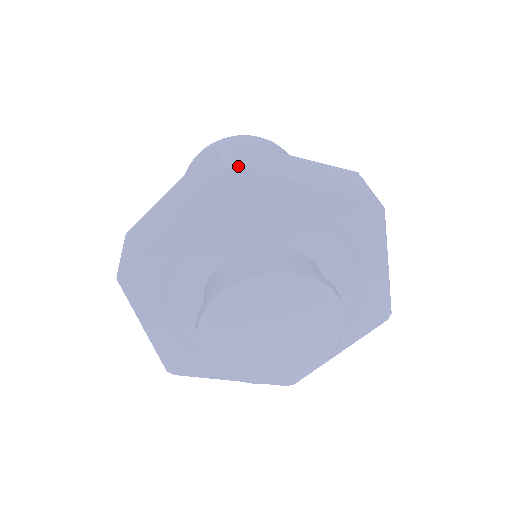
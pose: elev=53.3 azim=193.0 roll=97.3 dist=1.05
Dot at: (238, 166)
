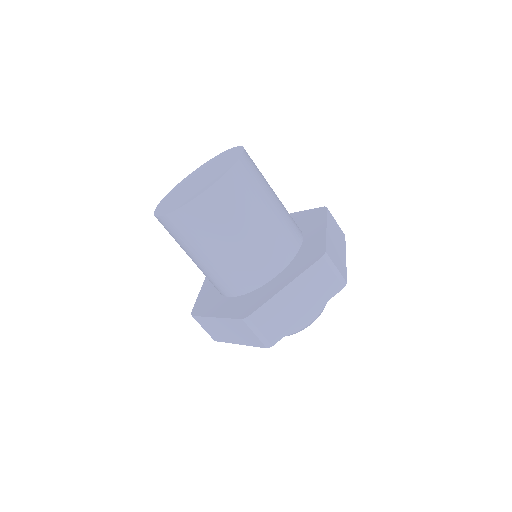
Dot at: (345, 279)
